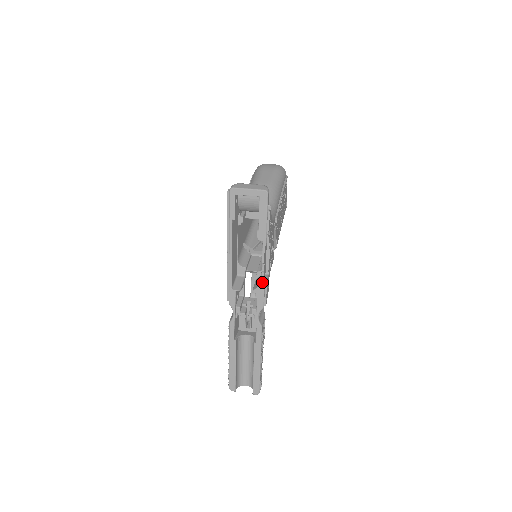
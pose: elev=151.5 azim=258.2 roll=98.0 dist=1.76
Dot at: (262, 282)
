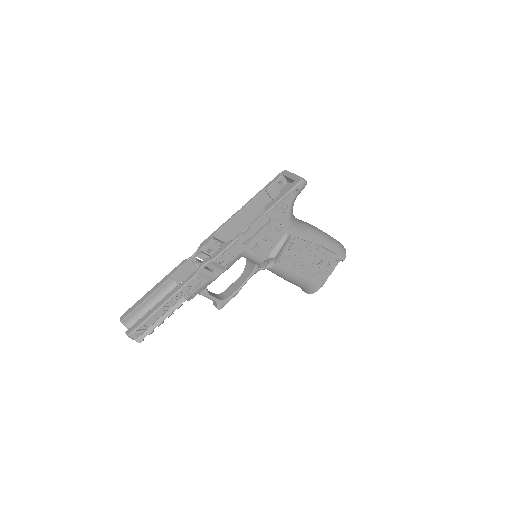
Dot at: (234, 239)
